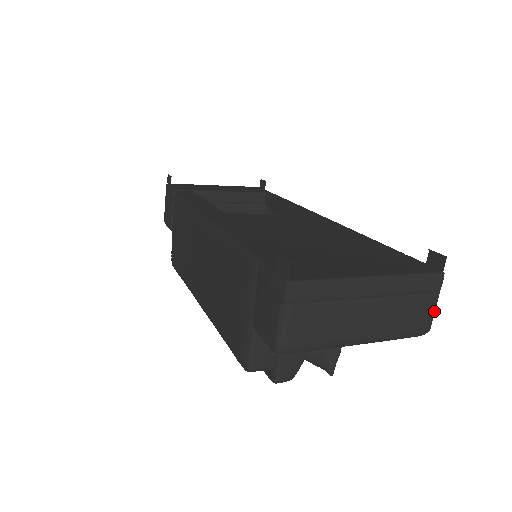
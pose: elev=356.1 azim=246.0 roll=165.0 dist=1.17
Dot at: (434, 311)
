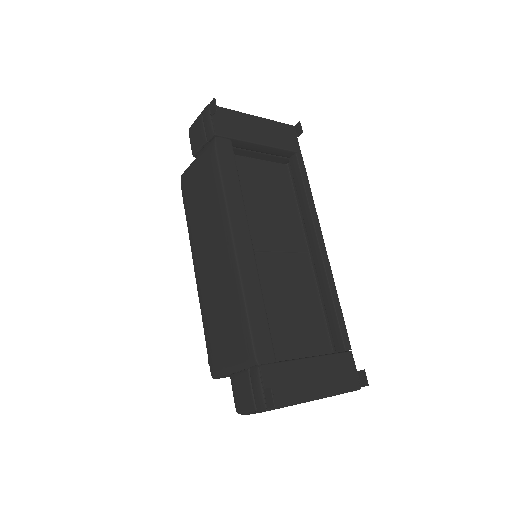
Dot at: occluded
